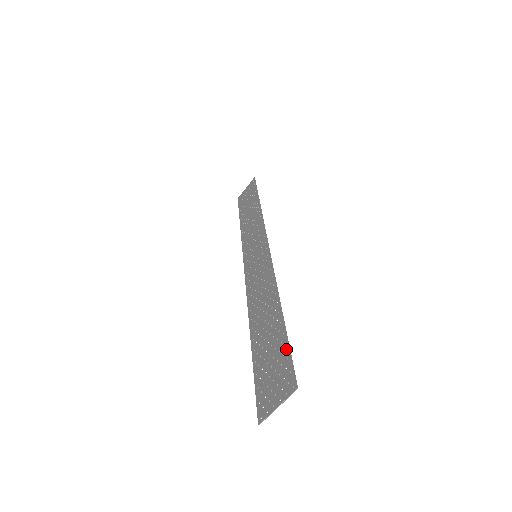
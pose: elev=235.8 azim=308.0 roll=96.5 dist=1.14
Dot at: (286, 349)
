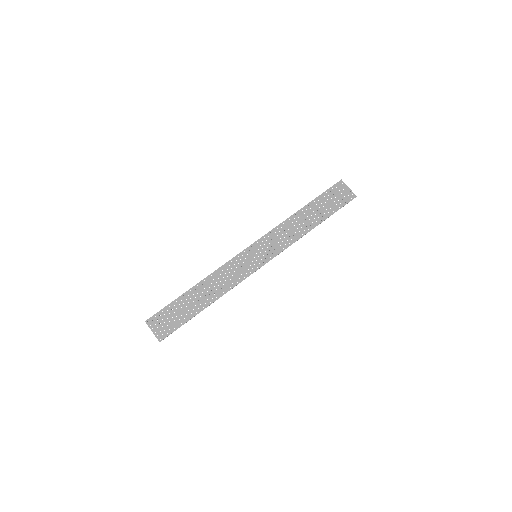
Dot at: (180, 325)
